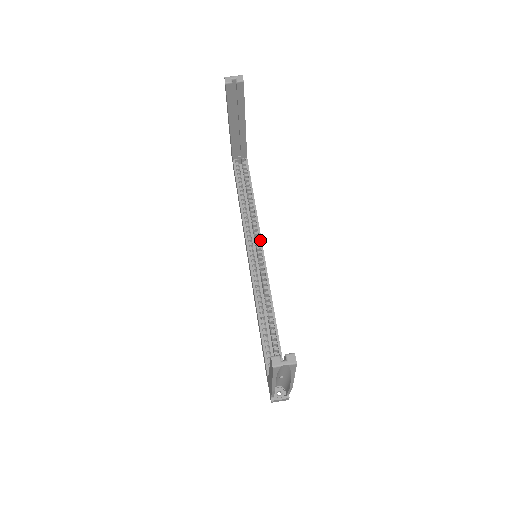
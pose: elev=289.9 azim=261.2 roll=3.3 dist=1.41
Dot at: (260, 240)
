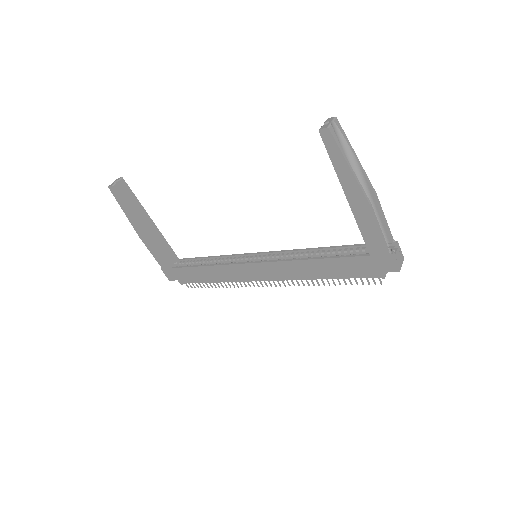
Dot at: (246, 254)
